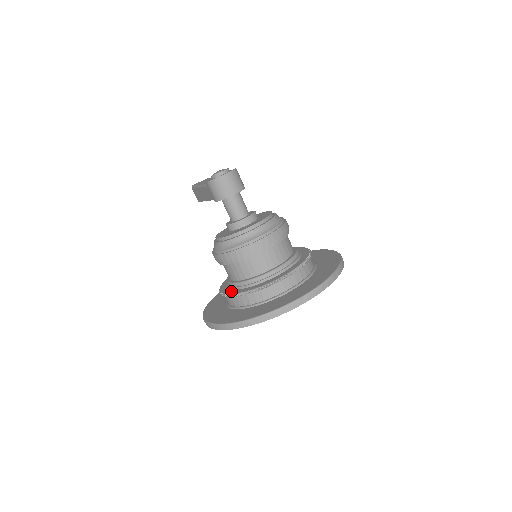
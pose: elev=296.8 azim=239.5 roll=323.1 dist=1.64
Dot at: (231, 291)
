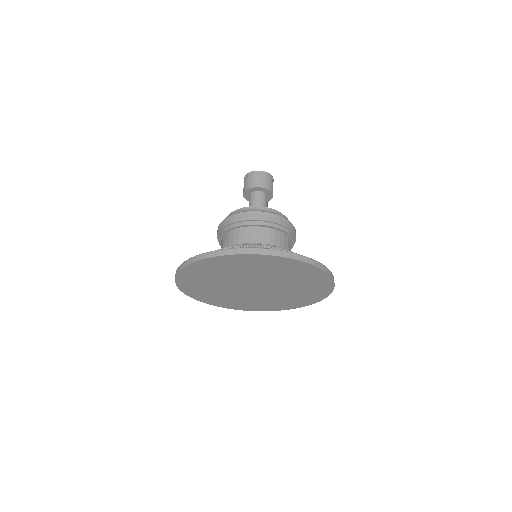
Dot at: occluded
